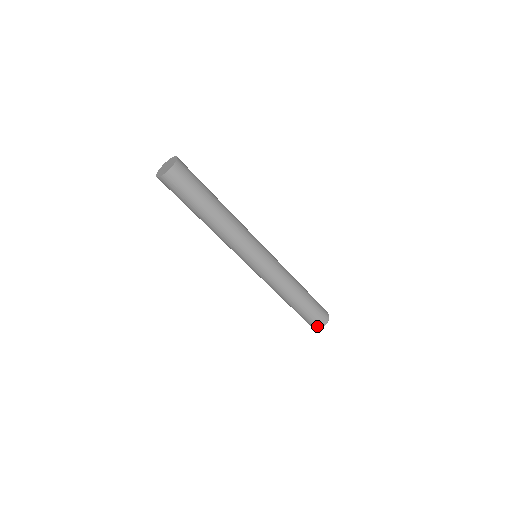
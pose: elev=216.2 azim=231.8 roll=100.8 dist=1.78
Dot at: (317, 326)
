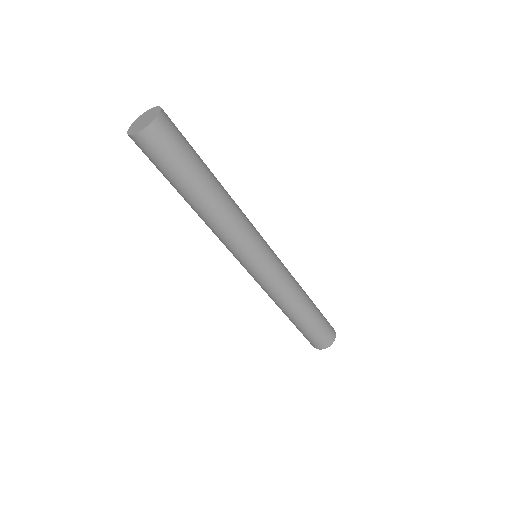
Dot at: (312, 344)
